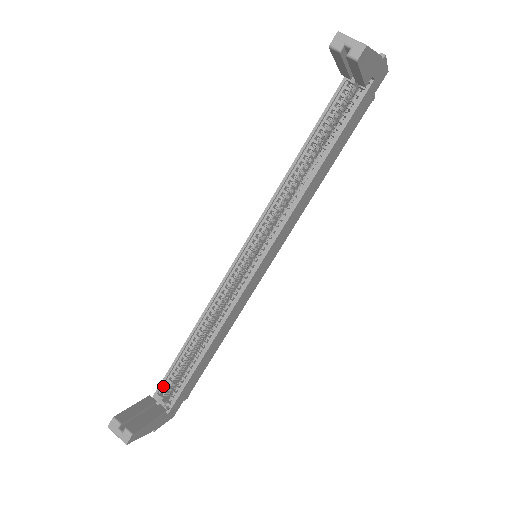
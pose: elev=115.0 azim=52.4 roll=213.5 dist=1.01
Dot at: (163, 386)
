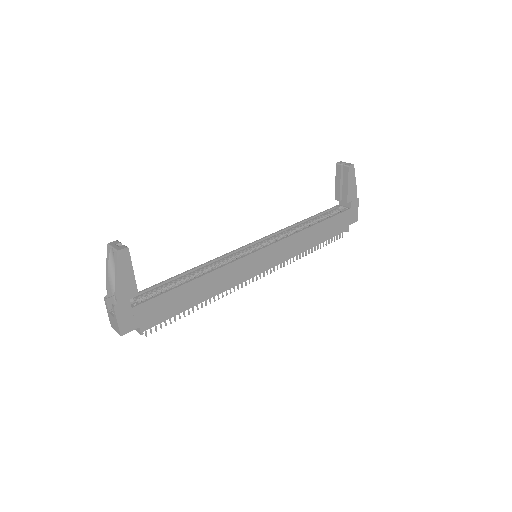
Dot at: (139, 295)
